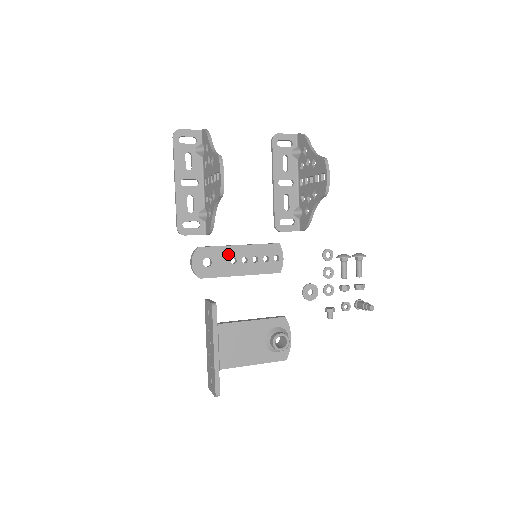
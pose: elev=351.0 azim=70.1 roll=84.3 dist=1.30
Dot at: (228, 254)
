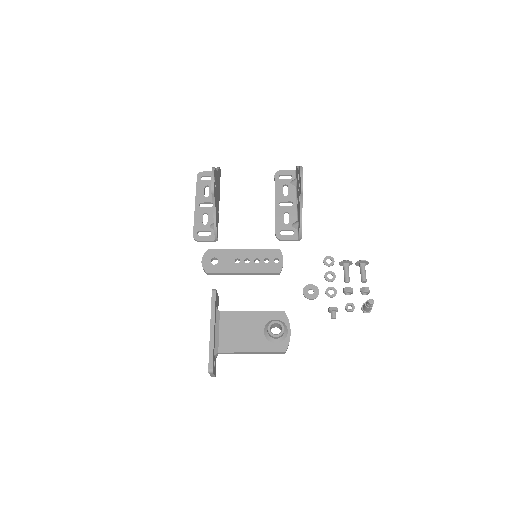
Dot at: (233, 255)
